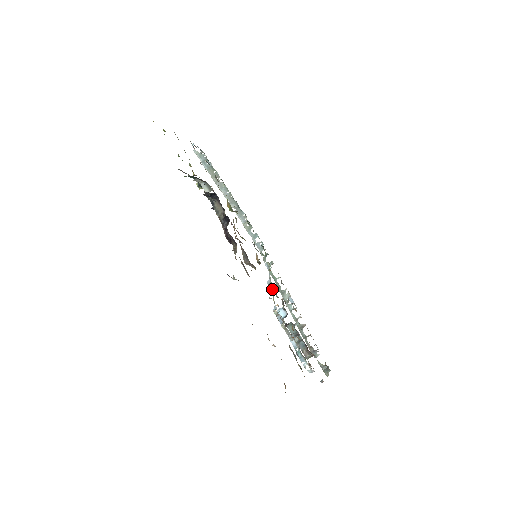
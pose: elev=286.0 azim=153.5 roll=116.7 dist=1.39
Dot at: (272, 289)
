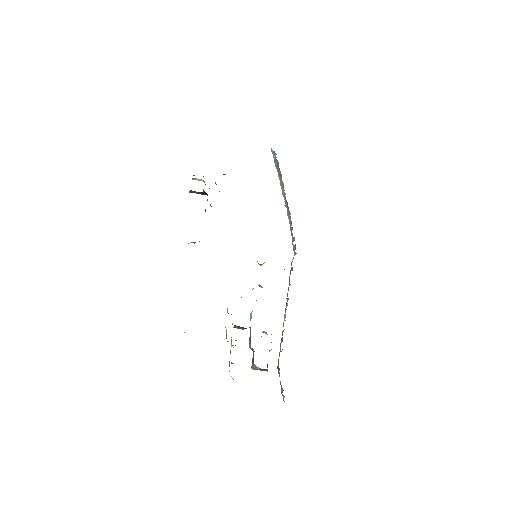
Dot at: occluded
